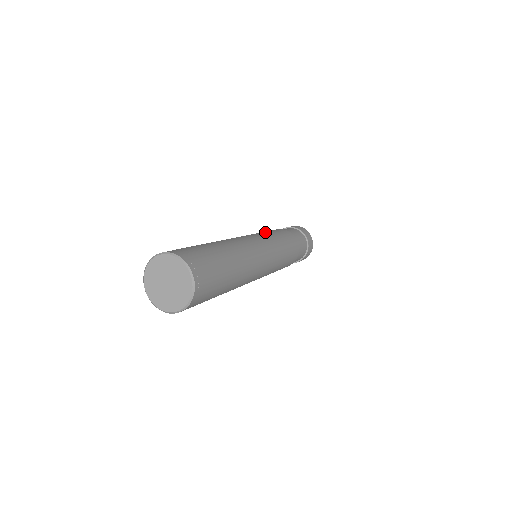
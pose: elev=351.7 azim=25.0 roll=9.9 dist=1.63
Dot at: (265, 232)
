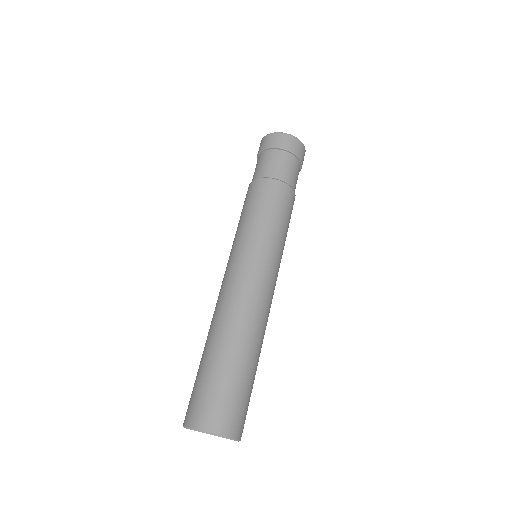
Dot at: (242, 225)
